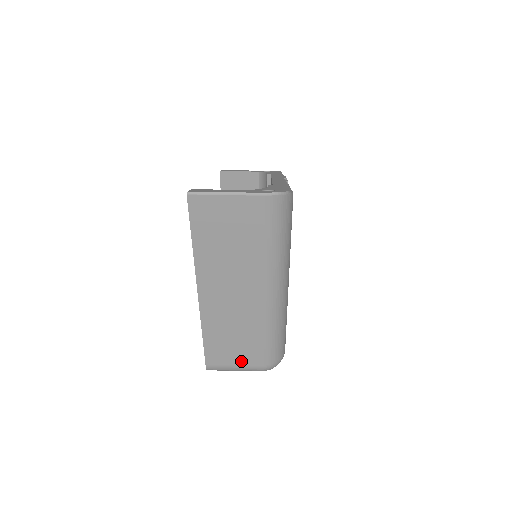
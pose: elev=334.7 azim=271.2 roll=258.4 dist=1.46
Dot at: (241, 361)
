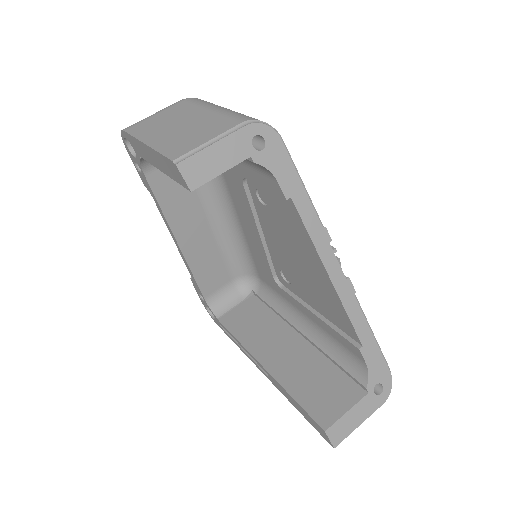
Dot at: occluded
